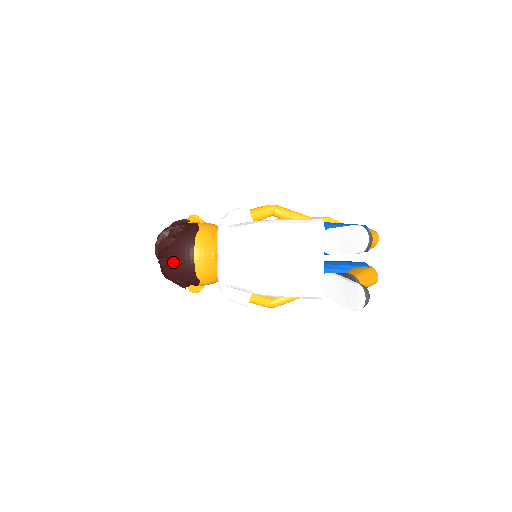
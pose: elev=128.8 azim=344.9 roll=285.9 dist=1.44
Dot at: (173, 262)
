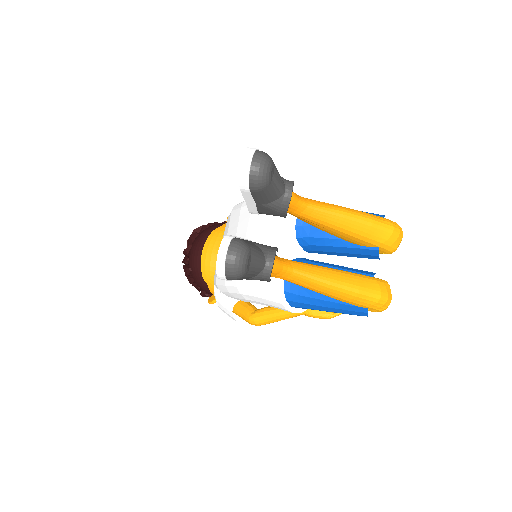
Dot at: (188, 259)
